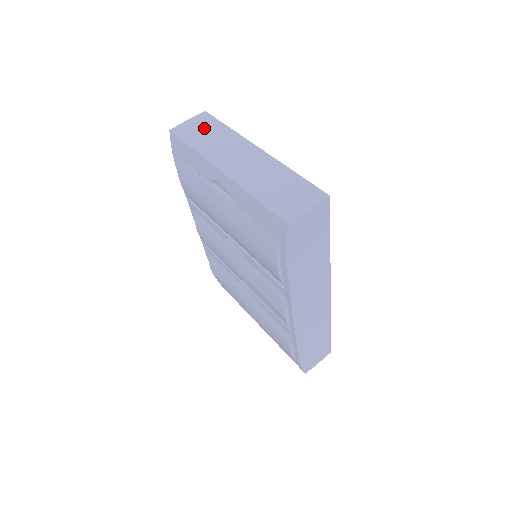
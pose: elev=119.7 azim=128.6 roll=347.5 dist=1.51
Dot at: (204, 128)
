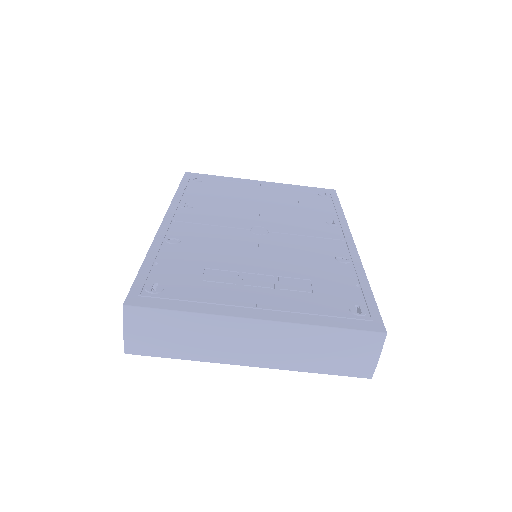
Dot at: (160, 331)
